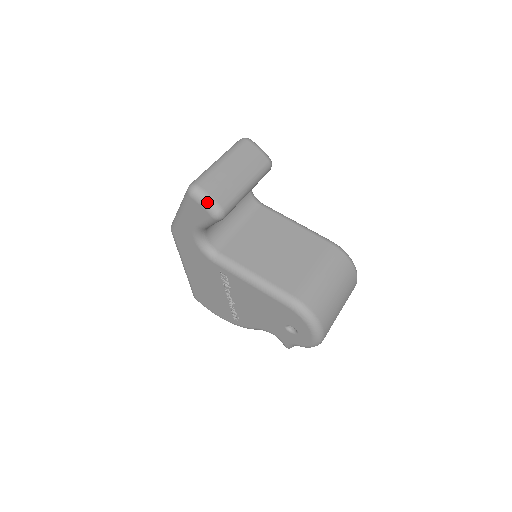
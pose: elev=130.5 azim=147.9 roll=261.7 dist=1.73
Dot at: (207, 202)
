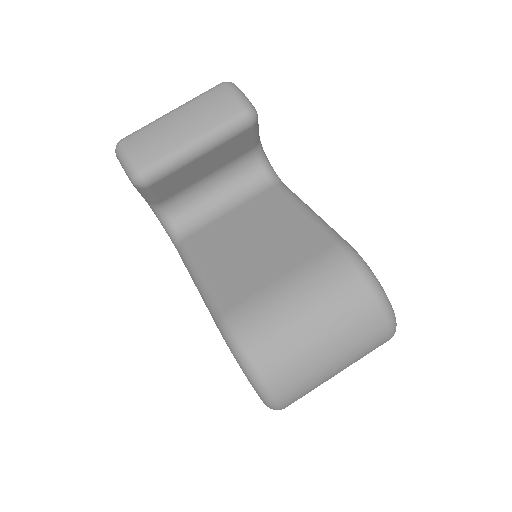
Dot at: (124, 162)
